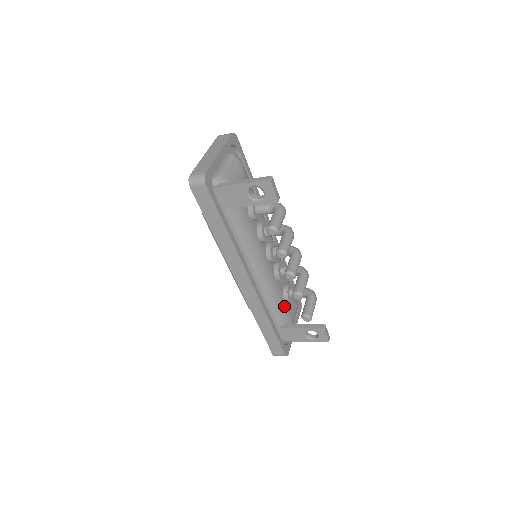
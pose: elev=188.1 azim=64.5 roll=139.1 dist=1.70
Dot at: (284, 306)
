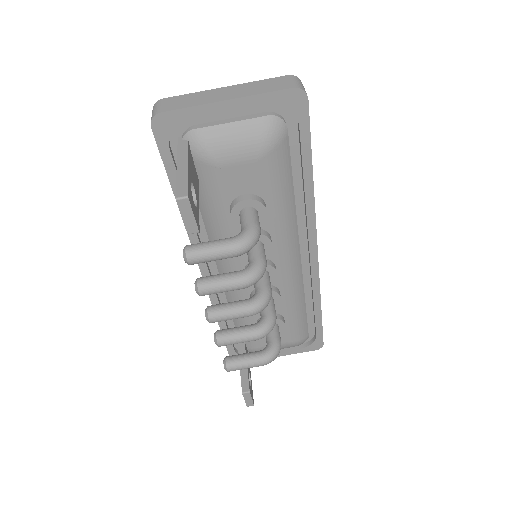
Dot at: occluded
